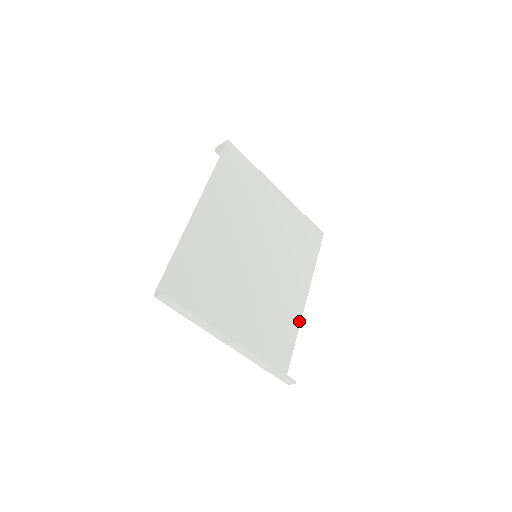
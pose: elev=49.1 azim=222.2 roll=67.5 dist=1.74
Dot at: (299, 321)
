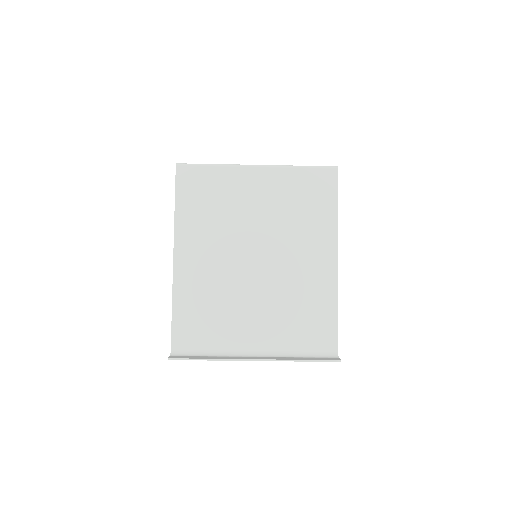
Dot at: (335, 288)
